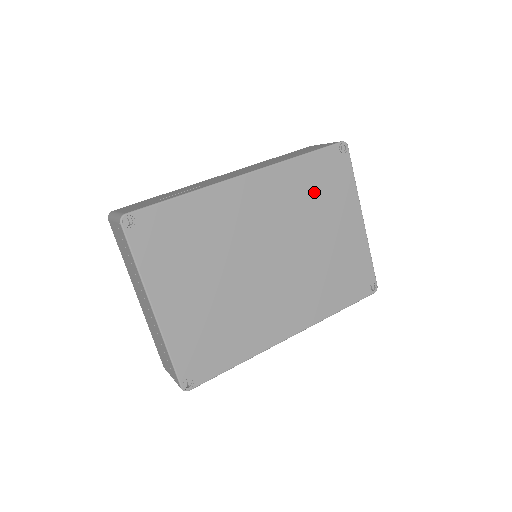
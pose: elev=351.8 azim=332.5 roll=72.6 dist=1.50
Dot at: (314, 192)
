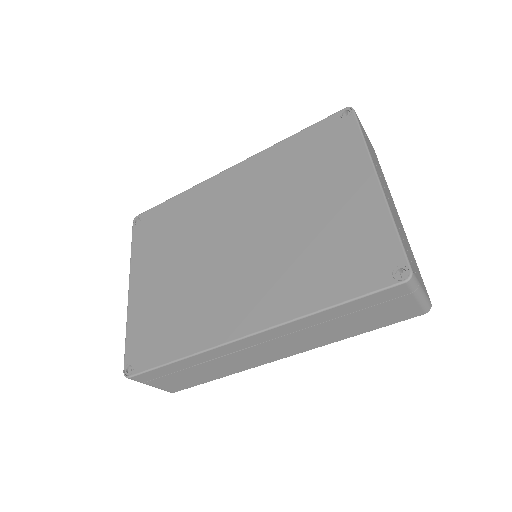
Dot at: (302, 165)
